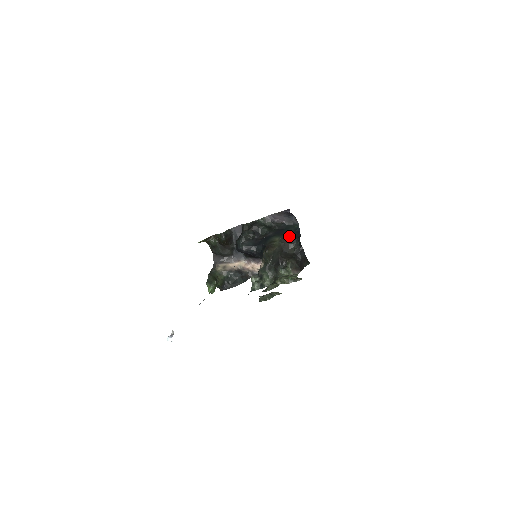
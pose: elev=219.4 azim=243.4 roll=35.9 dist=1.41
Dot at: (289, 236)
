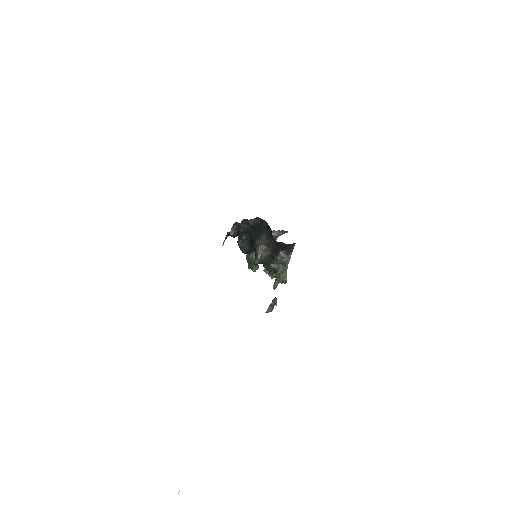
Dot at: (265, 234)
